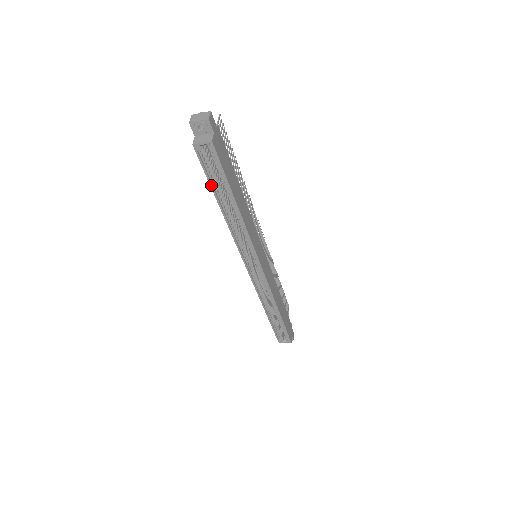
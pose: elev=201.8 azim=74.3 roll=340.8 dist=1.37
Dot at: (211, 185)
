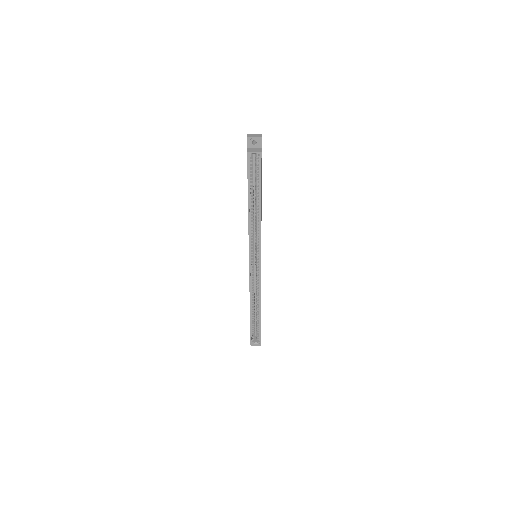
Dot at: (248, 185)
